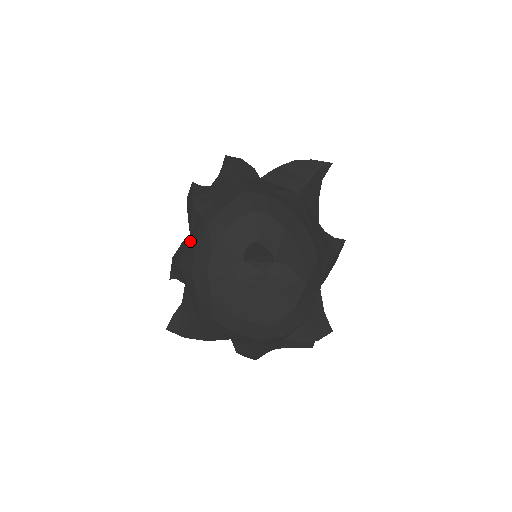
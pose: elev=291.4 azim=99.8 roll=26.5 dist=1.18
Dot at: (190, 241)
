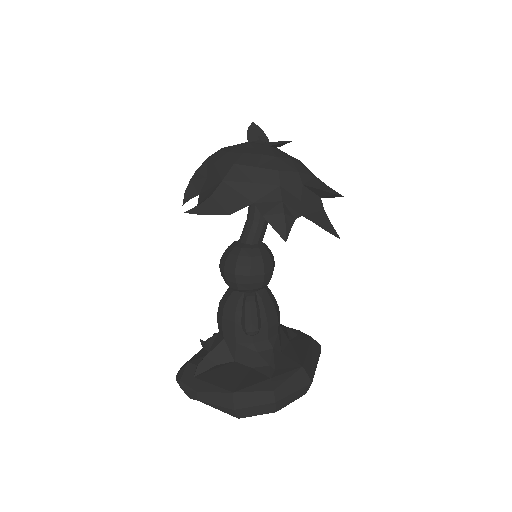
Dot at: occluded
